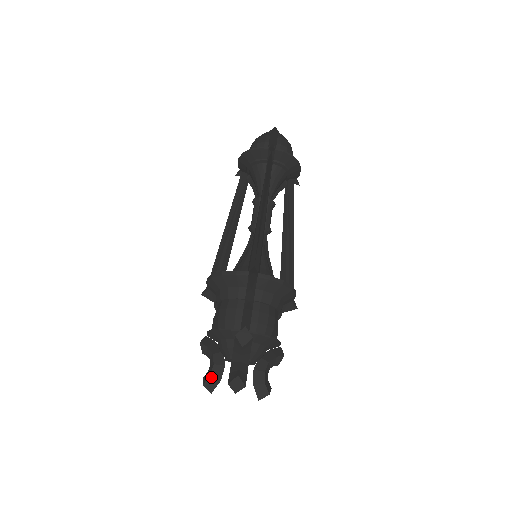
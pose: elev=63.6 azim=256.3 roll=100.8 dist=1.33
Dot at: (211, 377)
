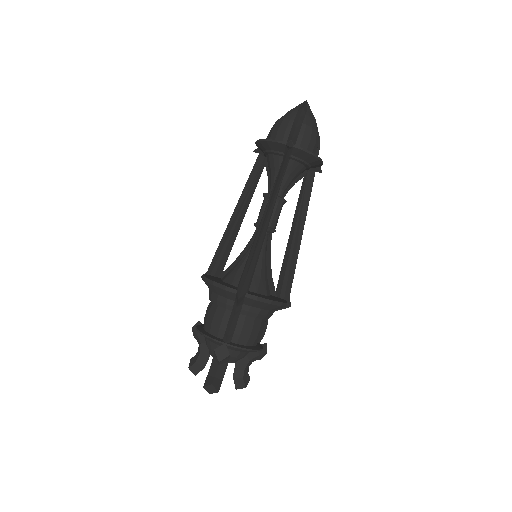
Dot at: (196, 364)
